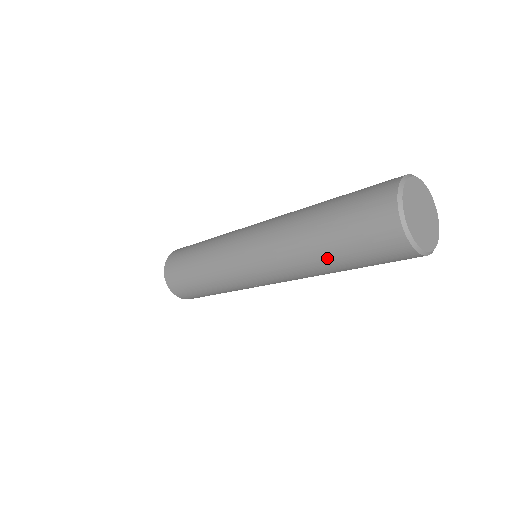
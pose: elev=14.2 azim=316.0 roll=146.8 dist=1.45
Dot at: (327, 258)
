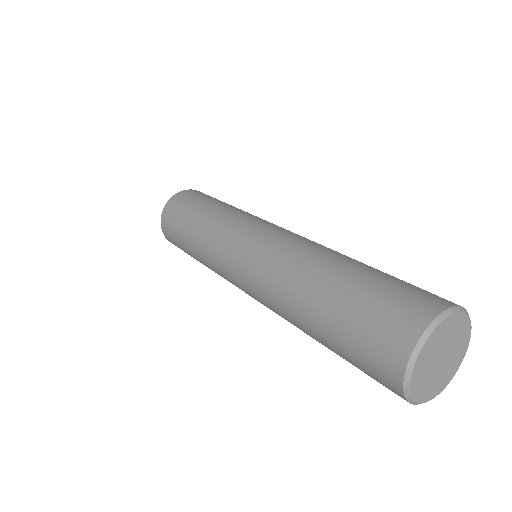
Dot at: (312, 326)
